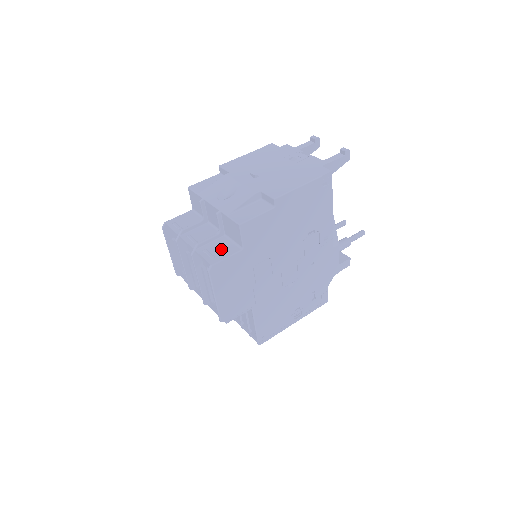
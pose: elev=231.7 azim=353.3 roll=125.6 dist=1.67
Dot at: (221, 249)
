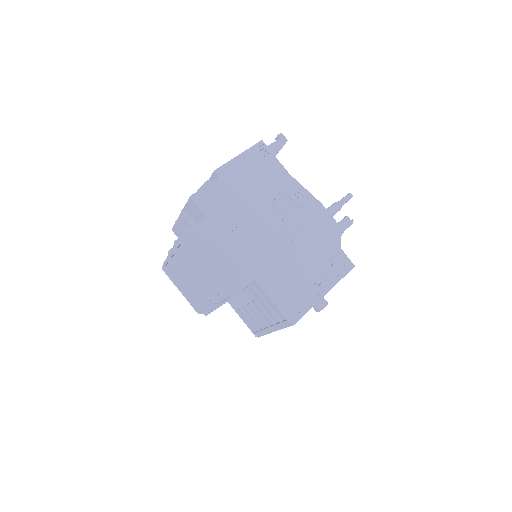
Dot at: occluded
